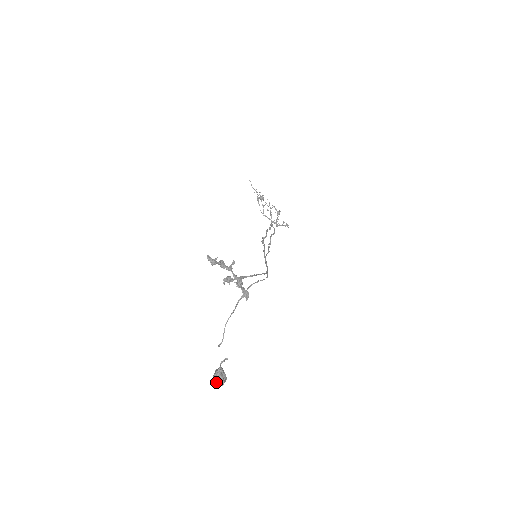
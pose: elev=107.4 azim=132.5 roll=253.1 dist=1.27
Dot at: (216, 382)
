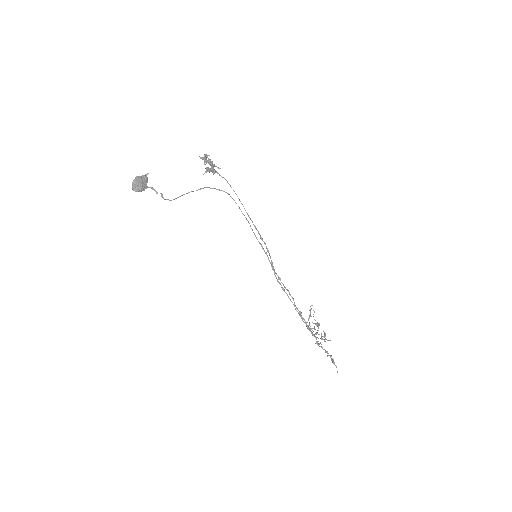
Dot at: (134, 180)
